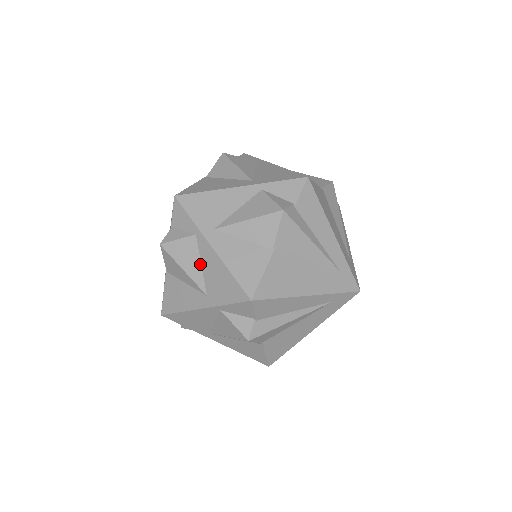
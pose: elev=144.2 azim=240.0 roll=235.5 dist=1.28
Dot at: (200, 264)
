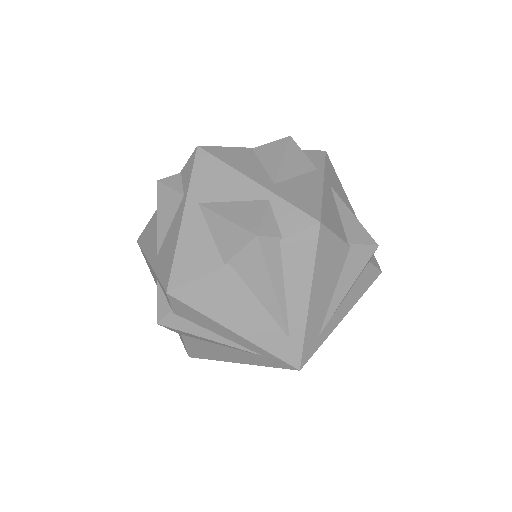
Dot at: (170, 224)
